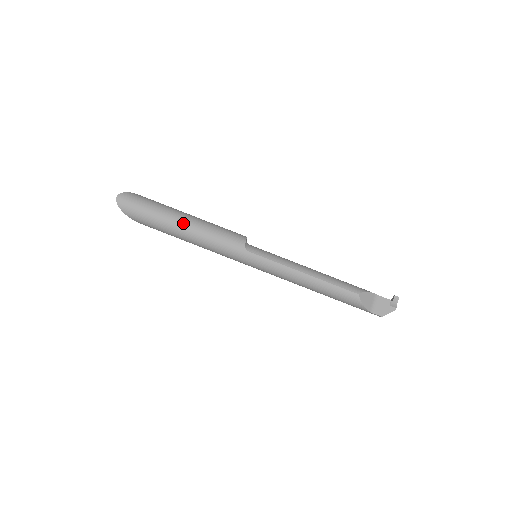
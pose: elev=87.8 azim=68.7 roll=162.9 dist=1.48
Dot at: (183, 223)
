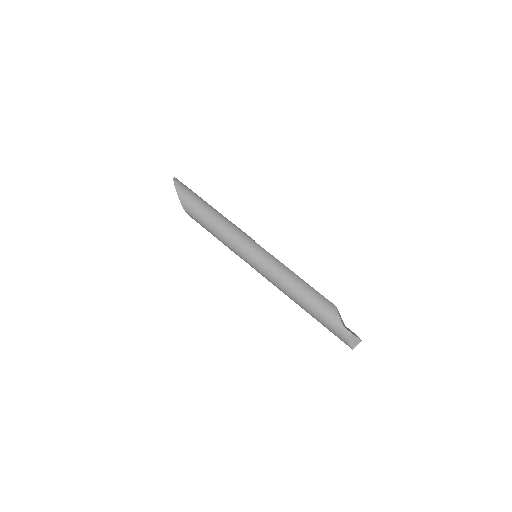
Dot at: (214, 209)
